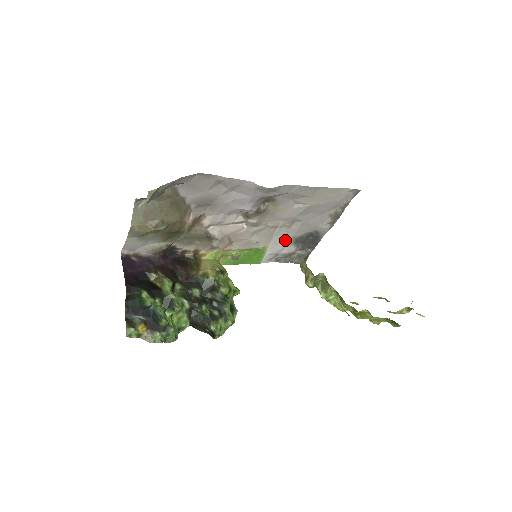
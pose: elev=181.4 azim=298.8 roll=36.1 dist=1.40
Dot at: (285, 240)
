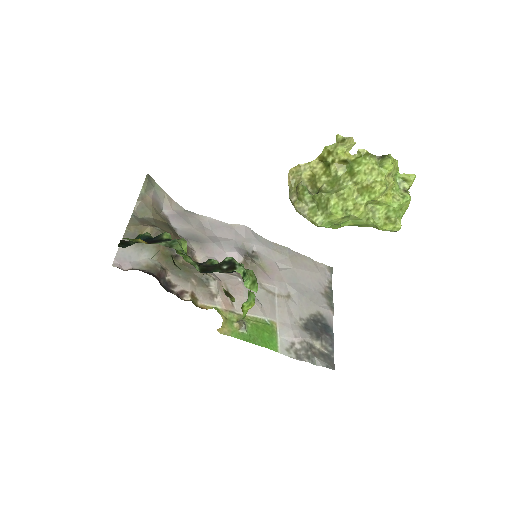
Dot at: (292, 319)
